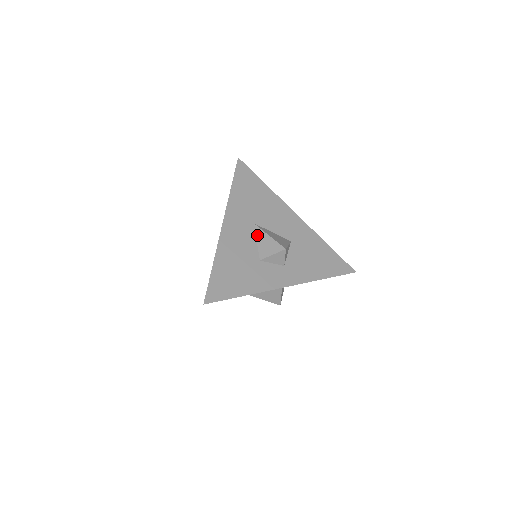
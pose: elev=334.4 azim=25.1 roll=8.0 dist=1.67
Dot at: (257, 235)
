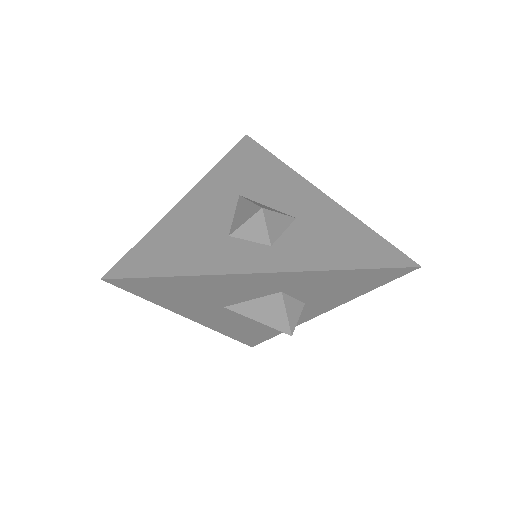
Dot at: (237, 207)
